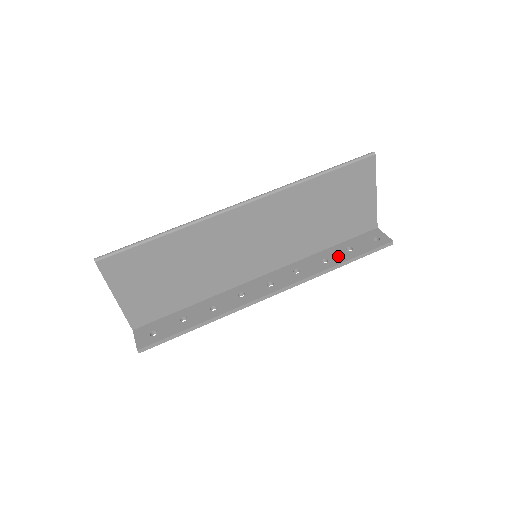
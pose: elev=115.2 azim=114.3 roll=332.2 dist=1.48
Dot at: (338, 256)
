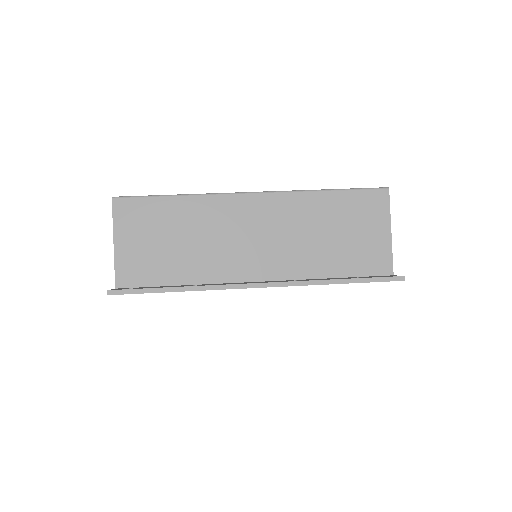
Dot at: (341, 278)
